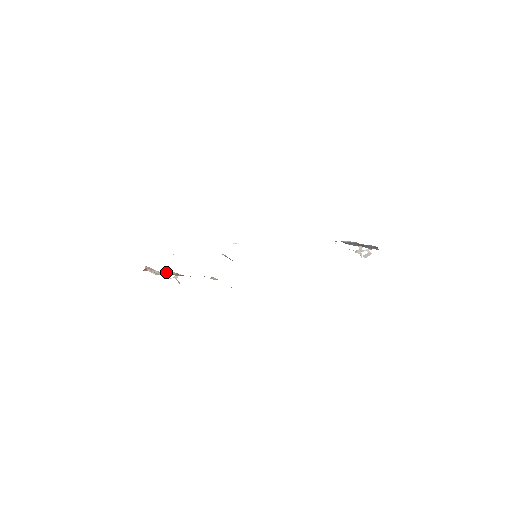
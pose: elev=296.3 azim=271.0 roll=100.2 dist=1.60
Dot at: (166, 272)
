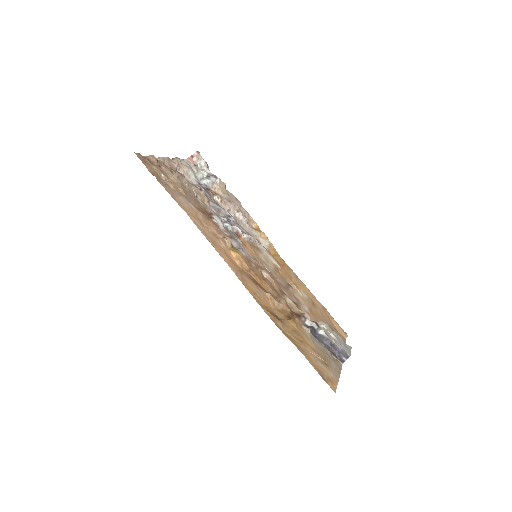
Dot at: (205, 175)
